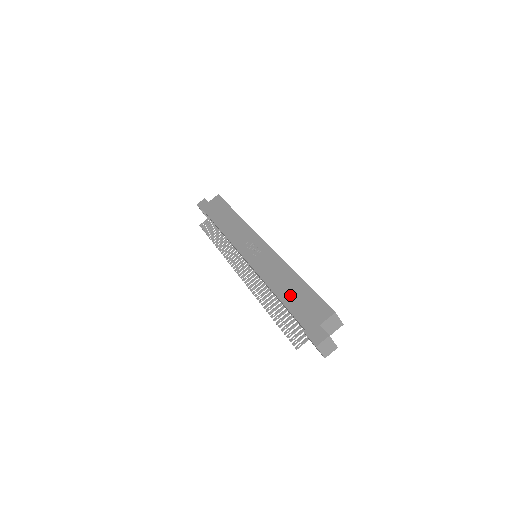
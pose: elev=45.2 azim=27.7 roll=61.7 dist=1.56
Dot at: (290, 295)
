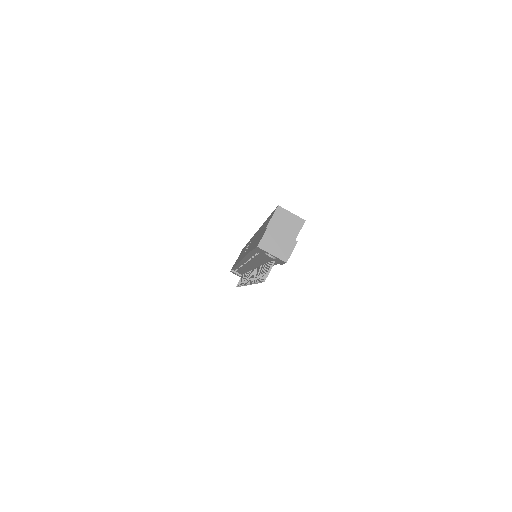
Dot at: (255, 240)
